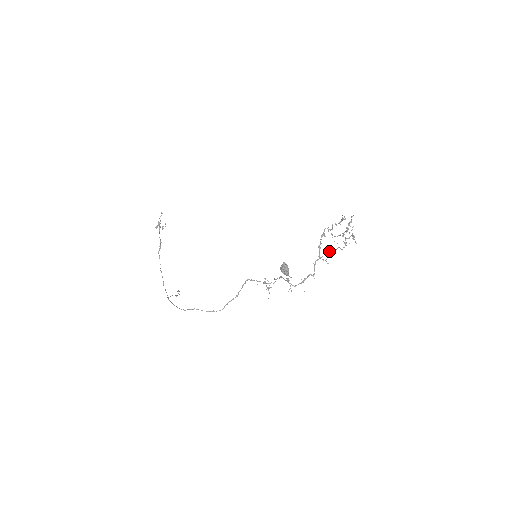
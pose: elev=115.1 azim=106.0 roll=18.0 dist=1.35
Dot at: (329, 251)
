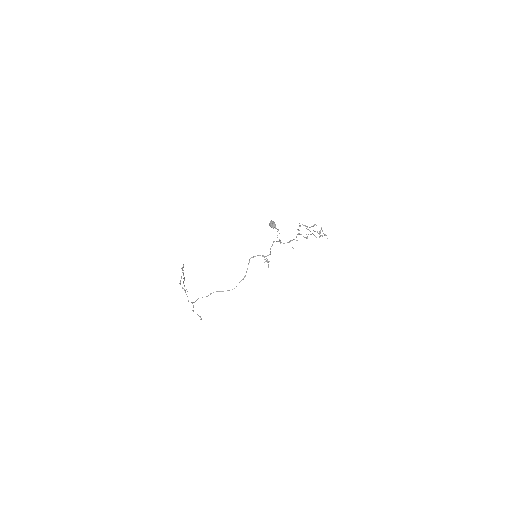
Dot at: occluded
